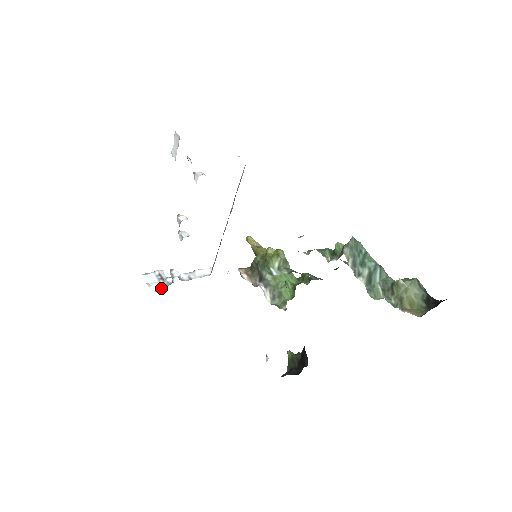
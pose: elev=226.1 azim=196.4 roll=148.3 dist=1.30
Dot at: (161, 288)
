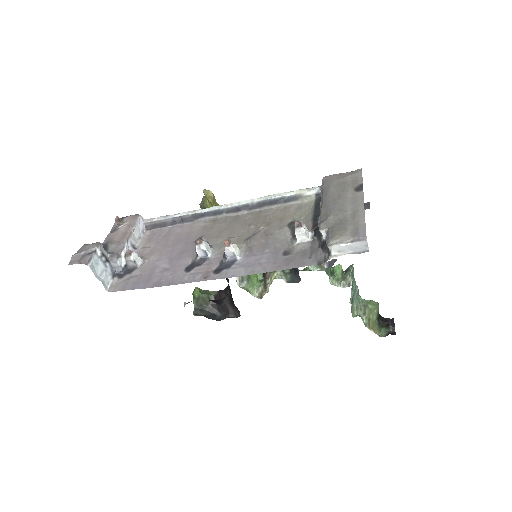
Dot at: (111, 277)
